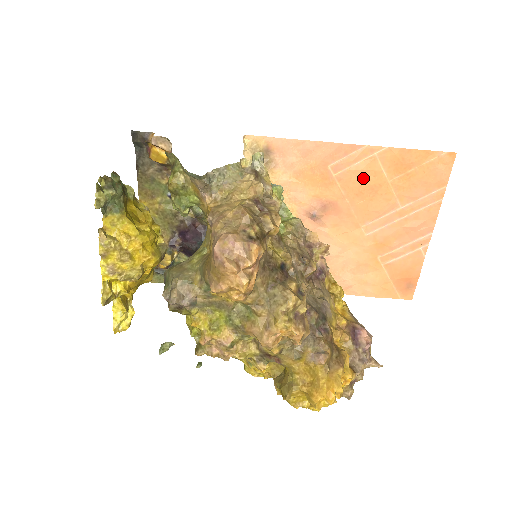
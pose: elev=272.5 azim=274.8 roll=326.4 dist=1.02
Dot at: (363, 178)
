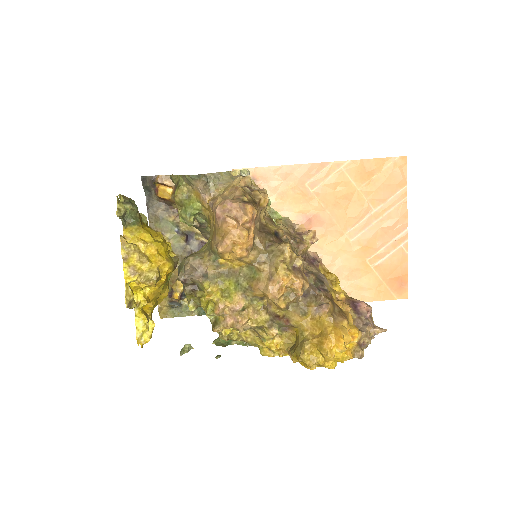
Dot at: (336, 190)
